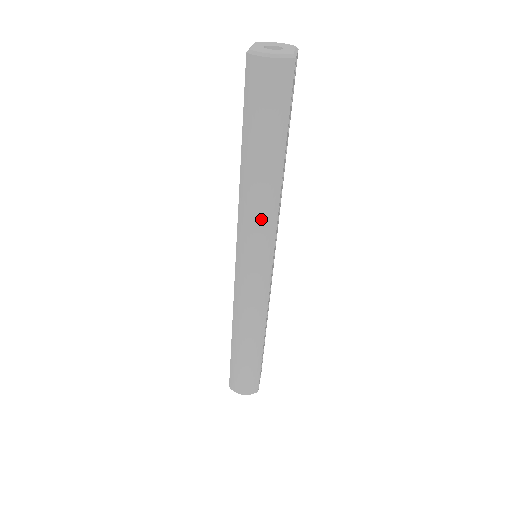
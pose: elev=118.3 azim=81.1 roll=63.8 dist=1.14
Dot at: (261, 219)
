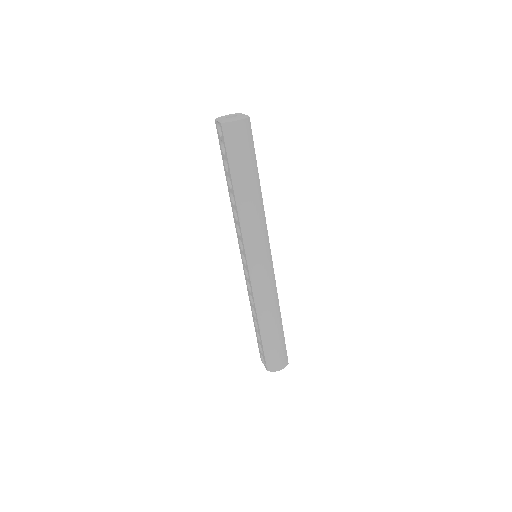
Dot at: (258, 223)
